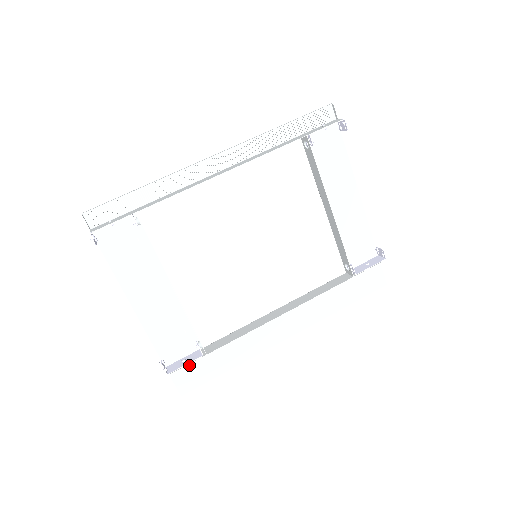
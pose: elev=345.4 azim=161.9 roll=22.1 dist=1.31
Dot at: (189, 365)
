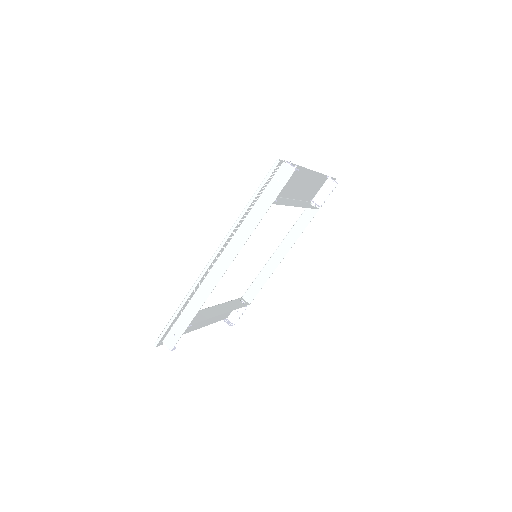
Dot at: occluded
